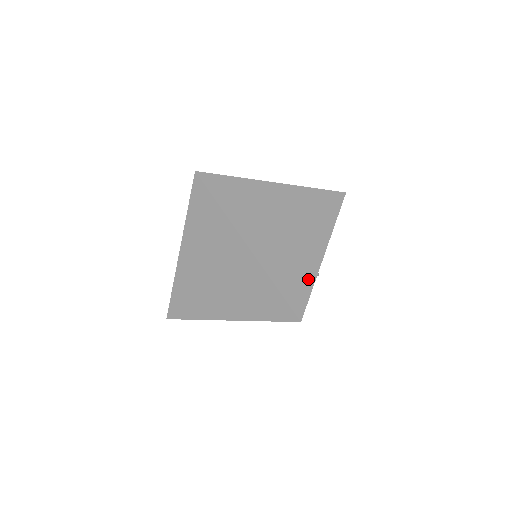
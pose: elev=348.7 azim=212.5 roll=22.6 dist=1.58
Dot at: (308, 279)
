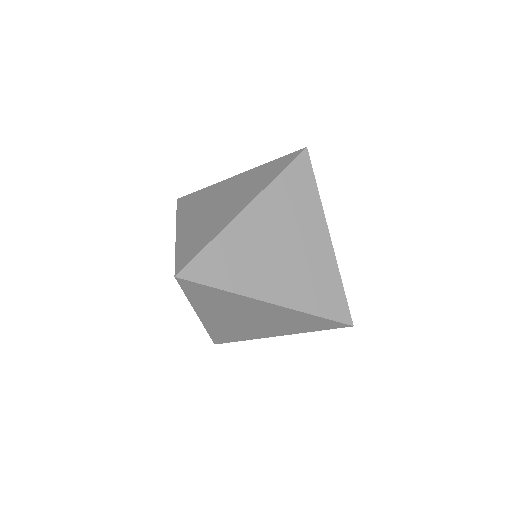
Dot at: (335, 282)
